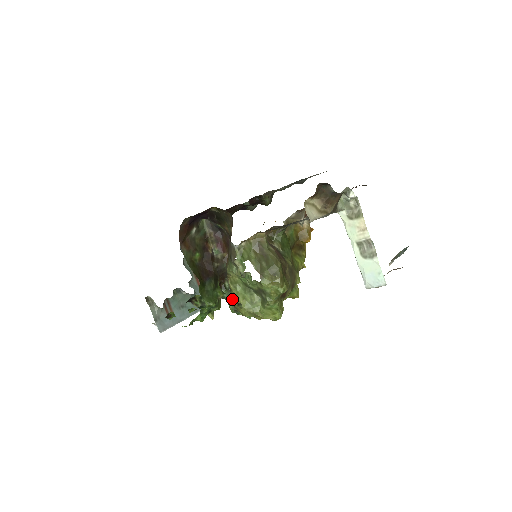
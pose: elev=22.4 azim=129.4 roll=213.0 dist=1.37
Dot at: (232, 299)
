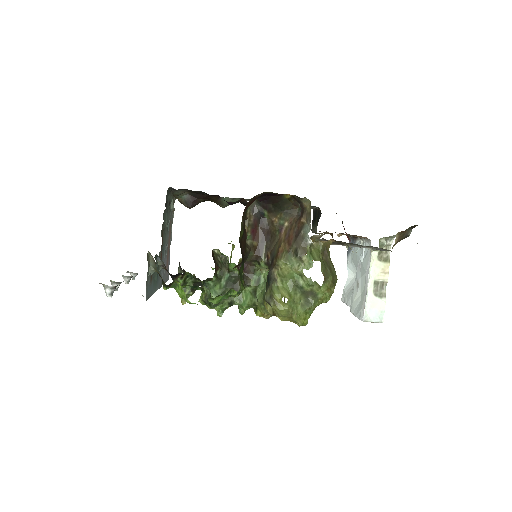
Dot at: (274, 291)
